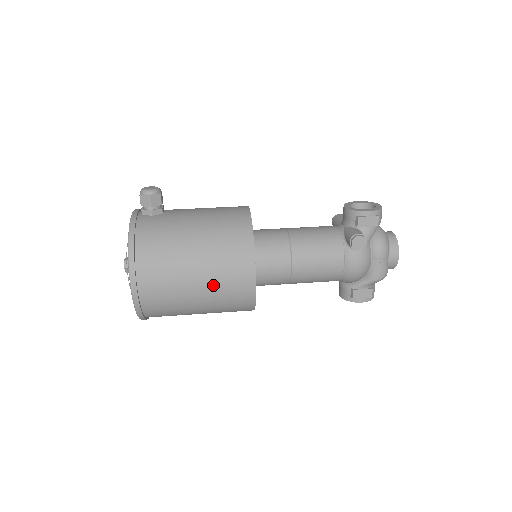
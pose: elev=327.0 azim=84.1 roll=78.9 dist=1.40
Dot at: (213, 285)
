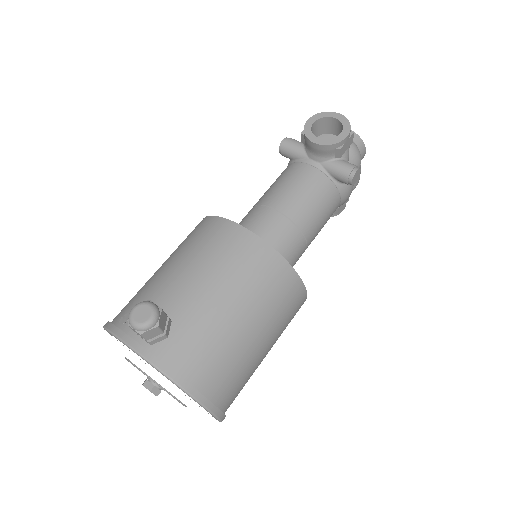
Dot at: (278, 335)
